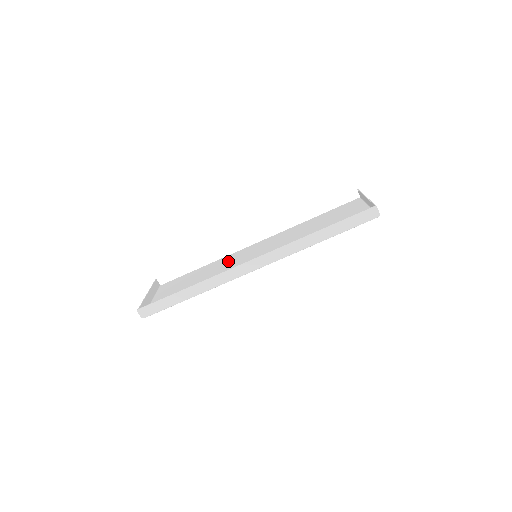
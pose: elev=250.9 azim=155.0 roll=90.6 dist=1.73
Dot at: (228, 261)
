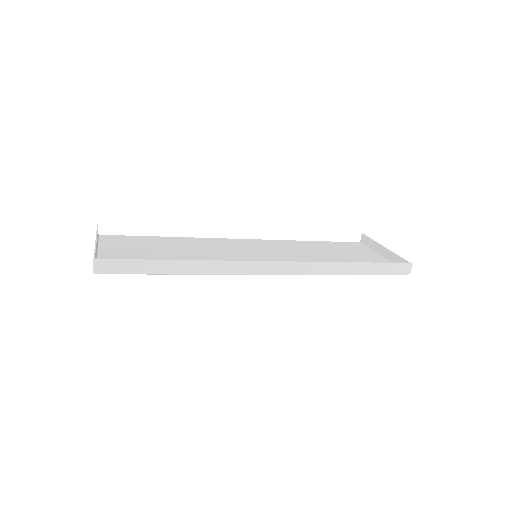
Dot at: (210, 245)
